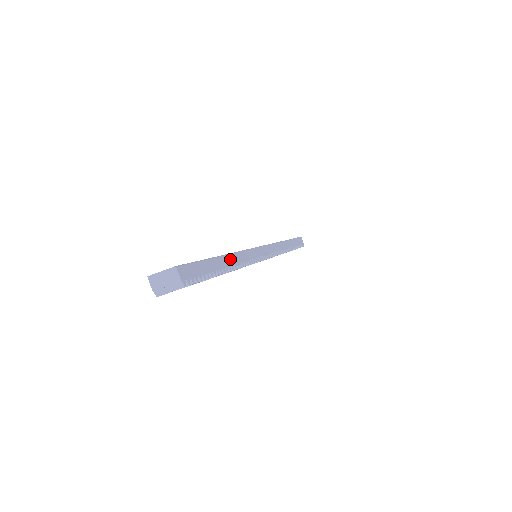
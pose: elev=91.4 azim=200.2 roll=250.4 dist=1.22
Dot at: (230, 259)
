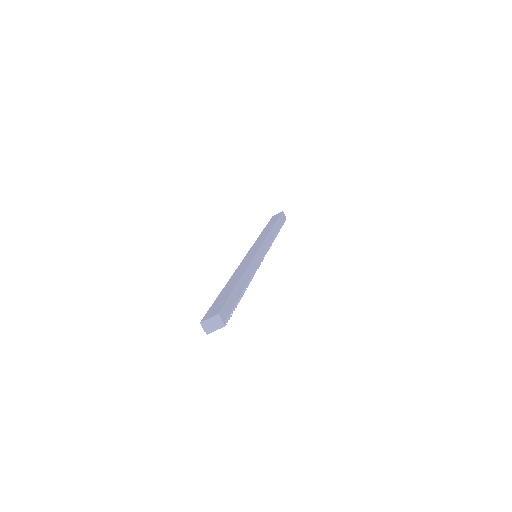
Dot at: (244, 280)
